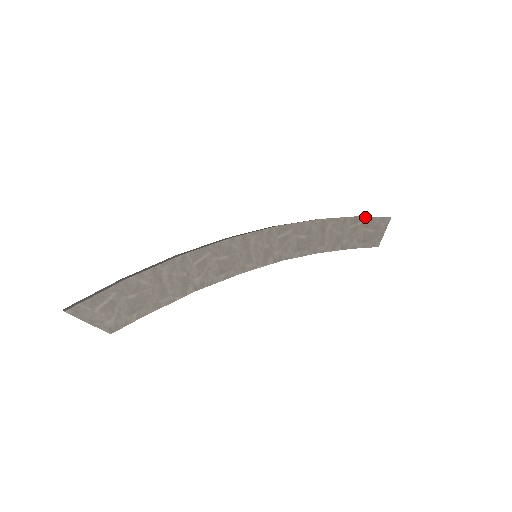
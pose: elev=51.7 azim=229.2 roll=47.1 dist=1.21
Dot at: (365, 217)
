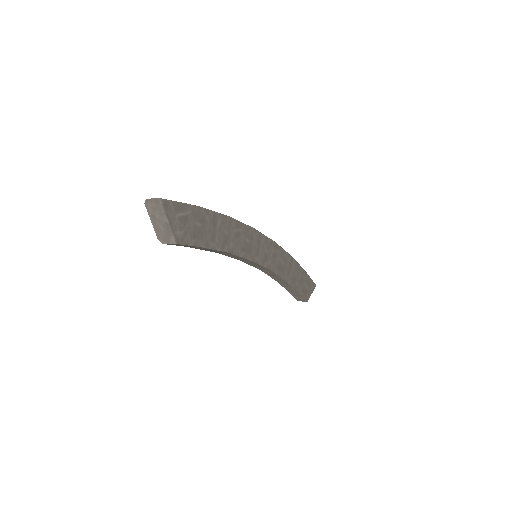
Dot at: (307, 274)
